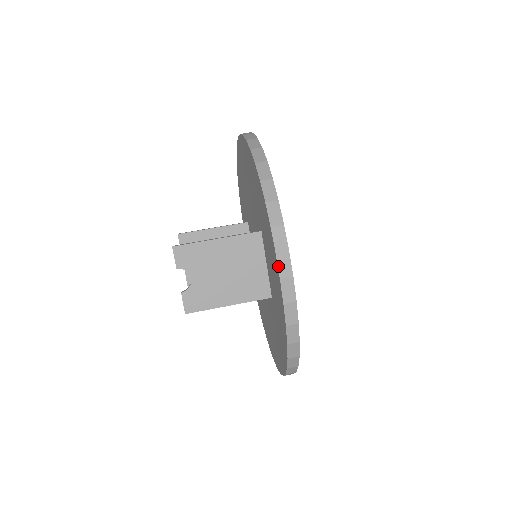
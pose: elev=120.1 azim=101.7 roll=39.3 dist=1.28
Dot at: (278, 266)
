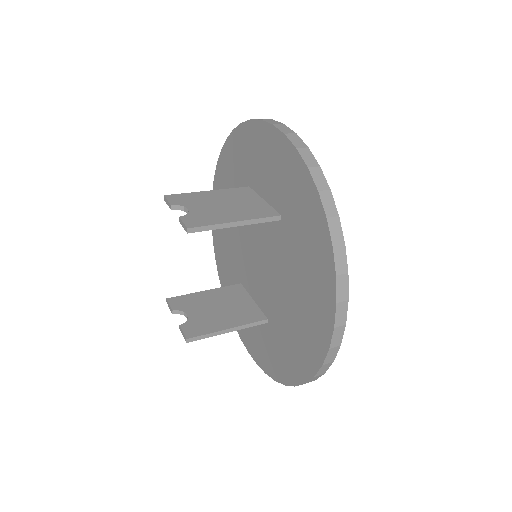
Dot at: (267, 122)
